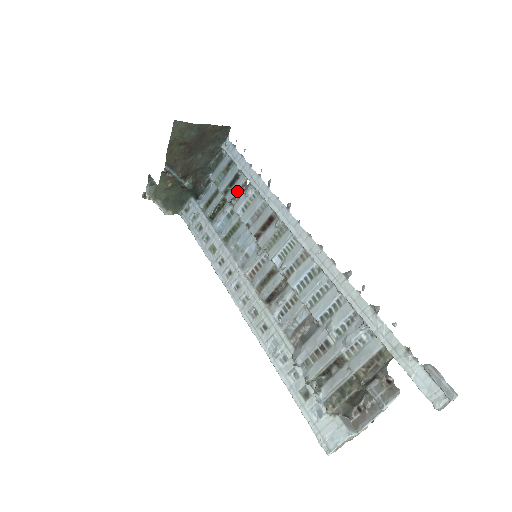
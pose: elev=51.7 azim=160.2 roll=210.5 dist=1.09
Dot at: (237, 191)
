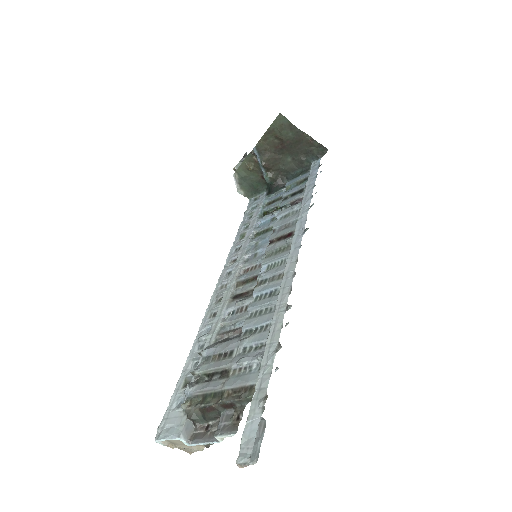
Dot at: (291, 201)
